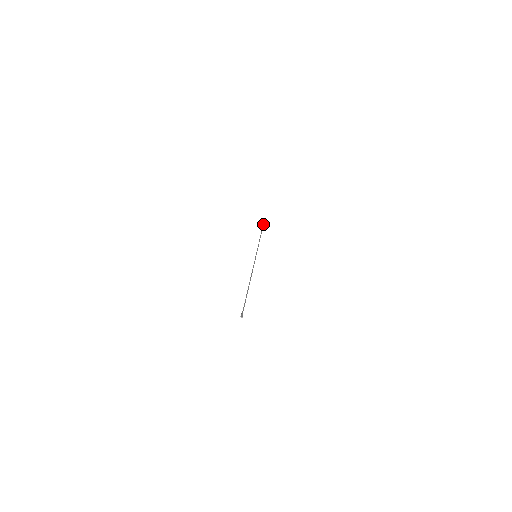
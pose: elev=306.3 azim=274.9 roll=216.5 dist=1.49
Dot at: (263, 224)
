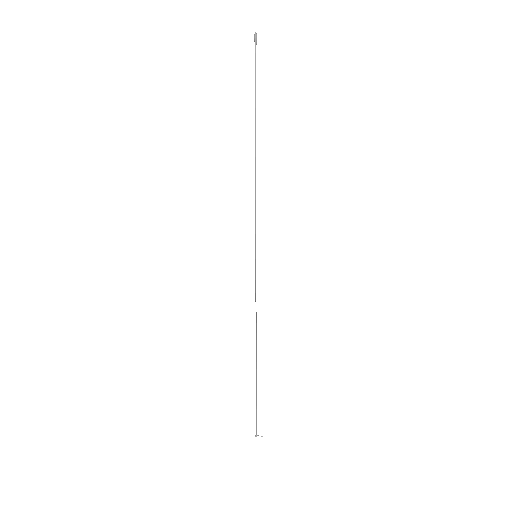
Dot at: (256, 421)
